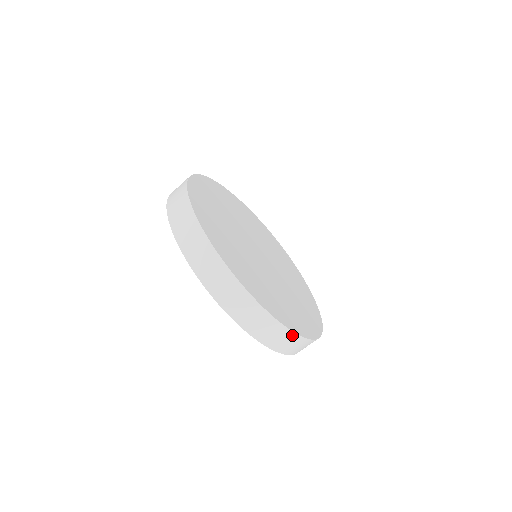
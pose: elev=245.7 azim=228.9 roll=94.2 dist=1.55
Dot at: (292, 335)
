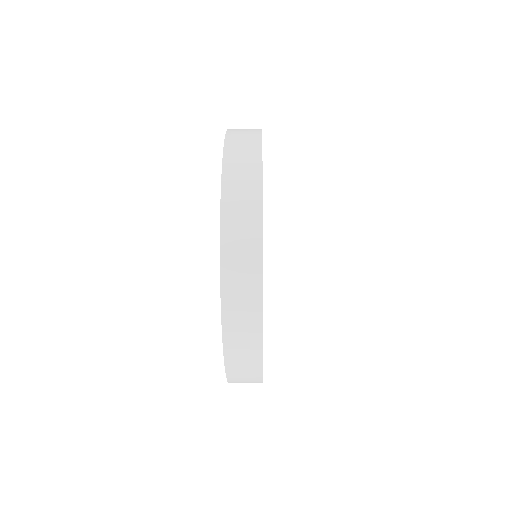
Dot at: occluded
